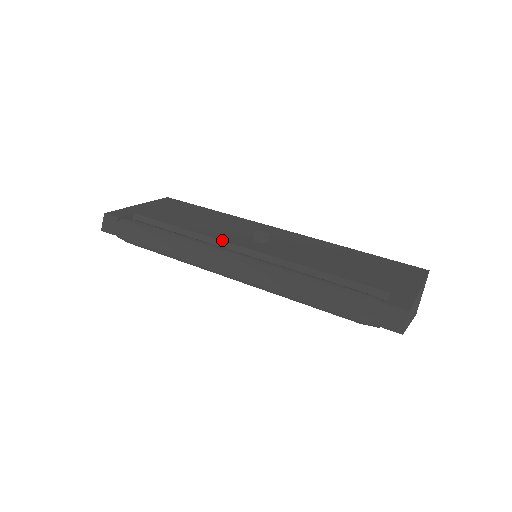
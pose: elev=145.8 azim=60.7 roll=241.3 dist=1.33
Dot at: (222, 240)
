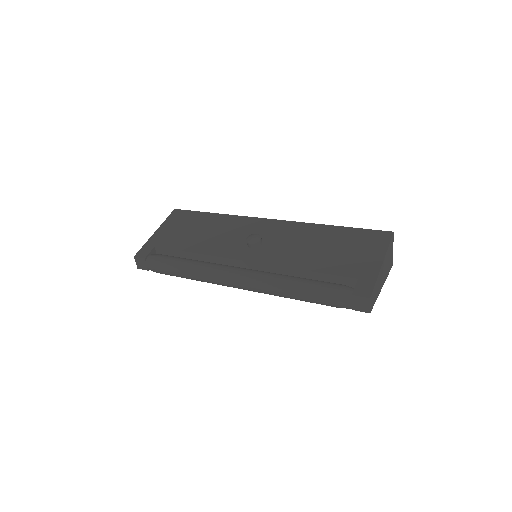
Dot at: (225, 257)
